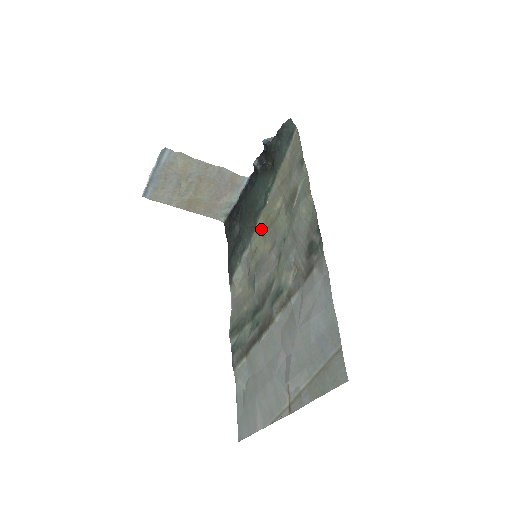
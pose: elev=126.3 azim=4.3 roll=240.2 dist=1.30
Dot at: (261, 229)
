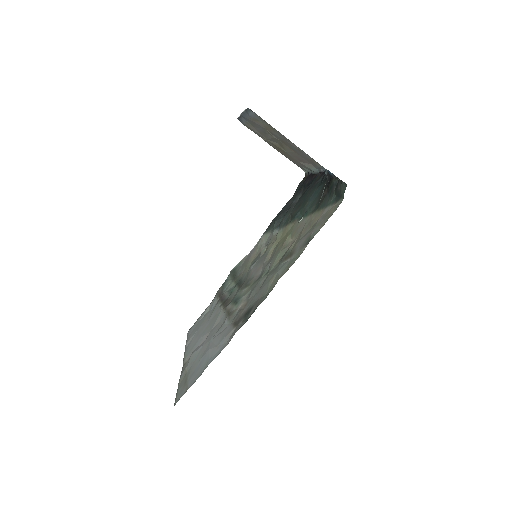
Dot at: (285, 234)
